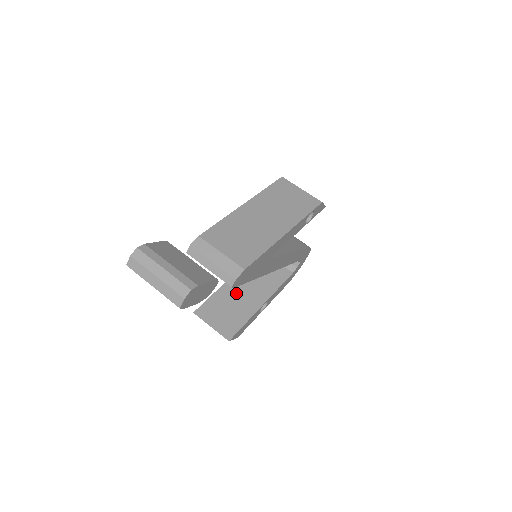
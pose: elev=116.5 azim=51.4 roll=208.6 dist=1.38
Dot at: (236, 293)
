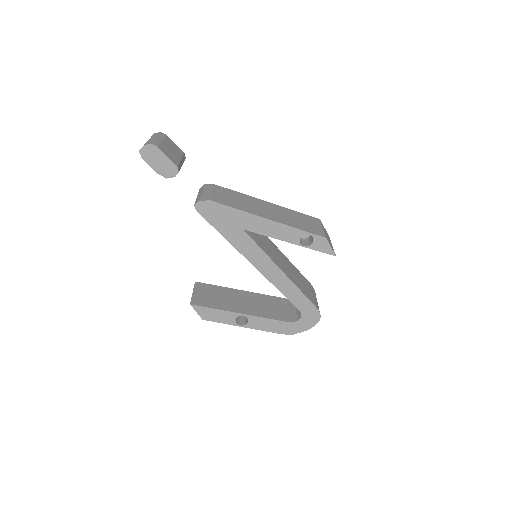
Dot at: (234, 297)
